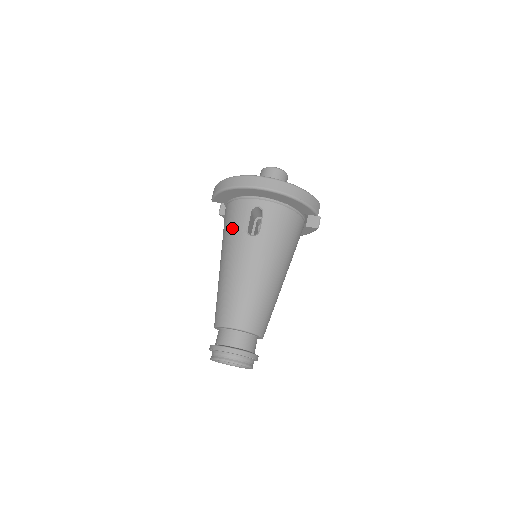
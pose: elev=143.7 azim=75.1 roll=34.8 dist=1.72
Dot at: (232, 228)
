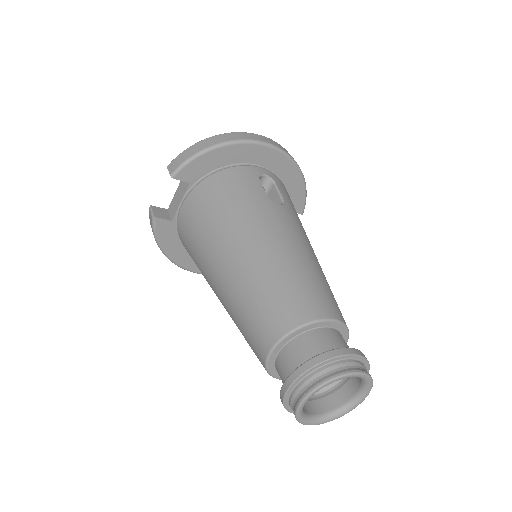
Dot at: (241, 197)
